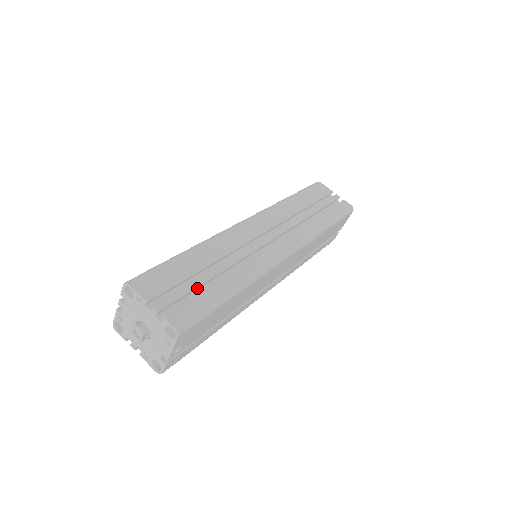
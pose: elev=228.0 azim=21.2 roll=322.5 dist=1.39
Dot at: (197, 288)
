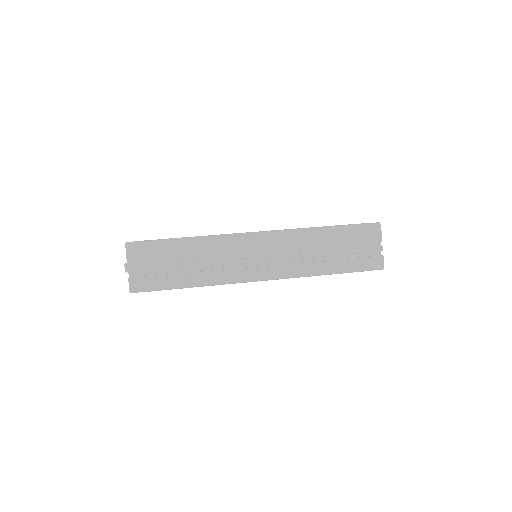
Dot at: (167, 270)
